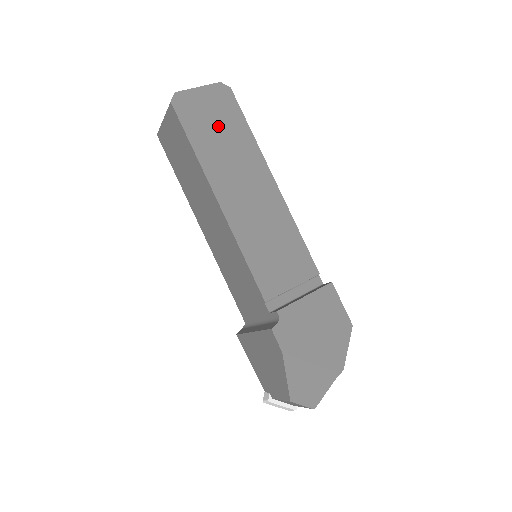
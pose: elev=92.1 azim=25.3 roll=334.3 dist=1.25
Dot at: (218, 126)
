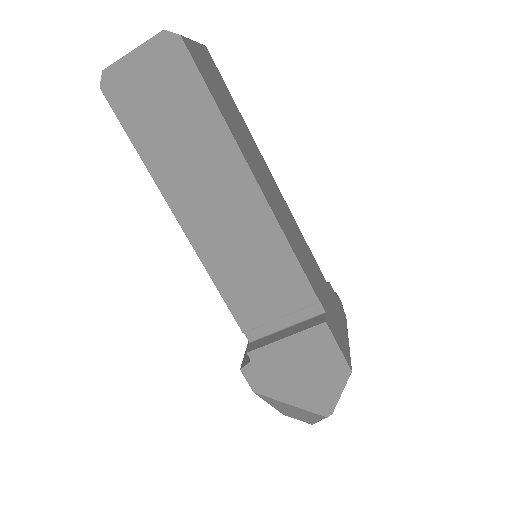
Dot at: (167, 110)
